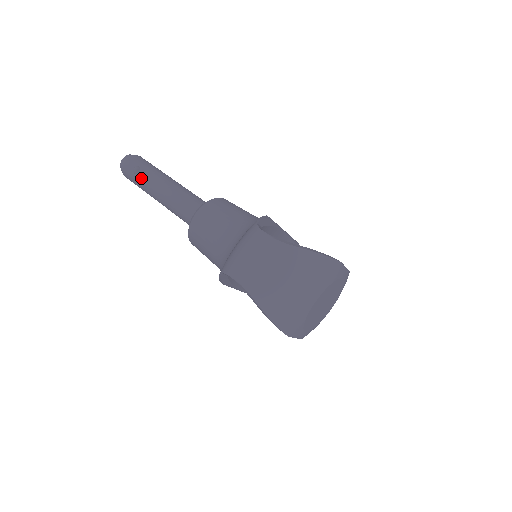
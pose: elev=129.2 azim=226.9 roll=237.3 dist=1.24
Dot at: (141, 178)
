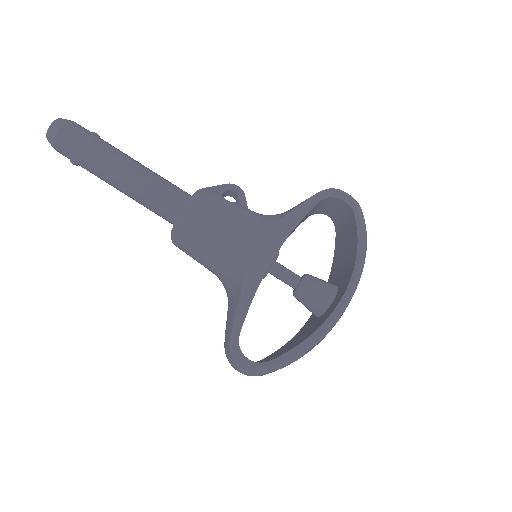
Dot at: occluded
